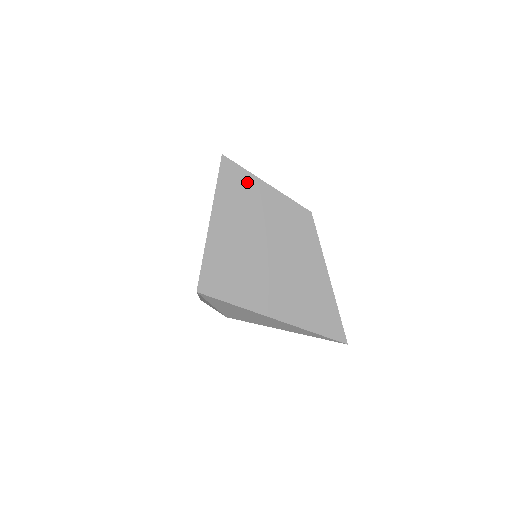
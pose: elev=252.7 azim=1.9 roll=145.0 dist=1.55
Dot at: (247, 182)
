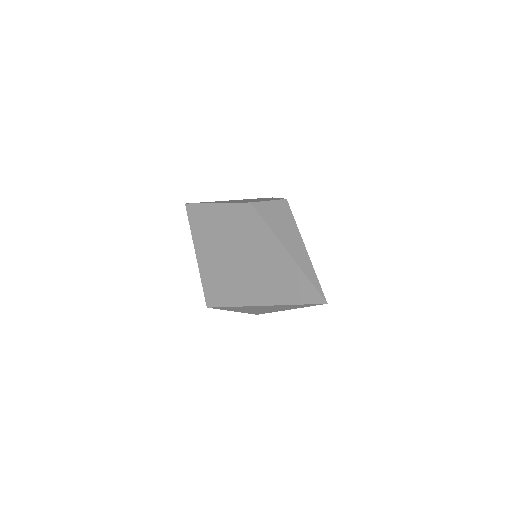
Dot at: (204, 212)
